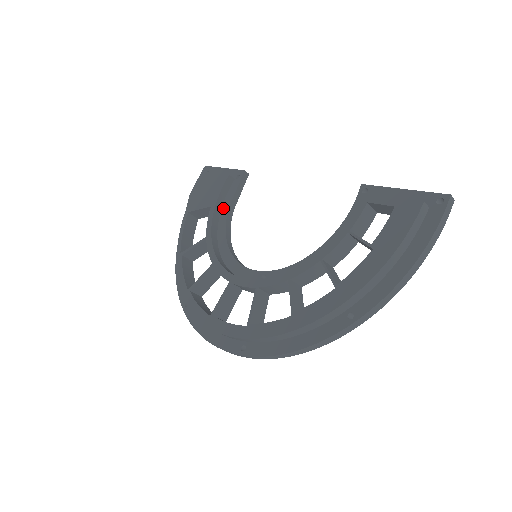
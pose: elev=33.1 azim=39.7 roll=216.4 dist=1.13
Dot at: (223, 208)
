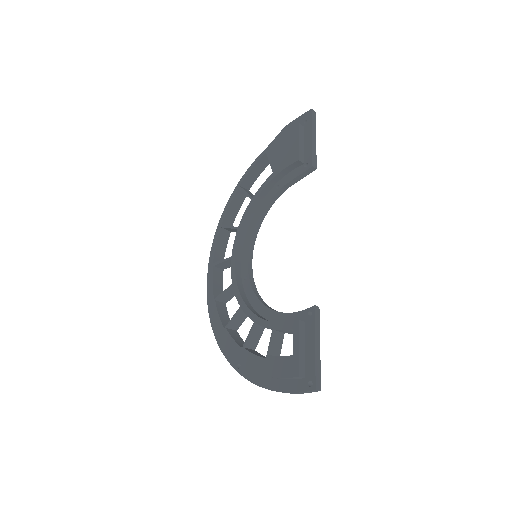
Dot at: (280, 181)
